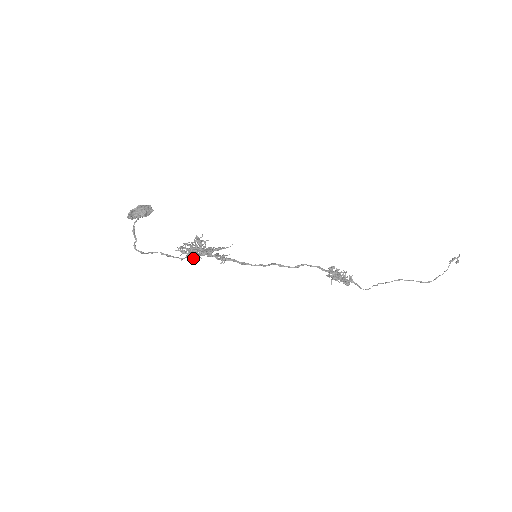
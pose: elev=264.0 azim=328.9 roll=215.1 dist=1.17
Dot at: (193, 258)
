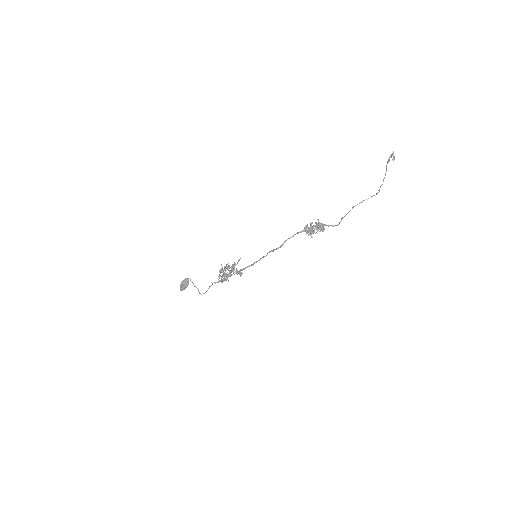
Dot at: occluded
